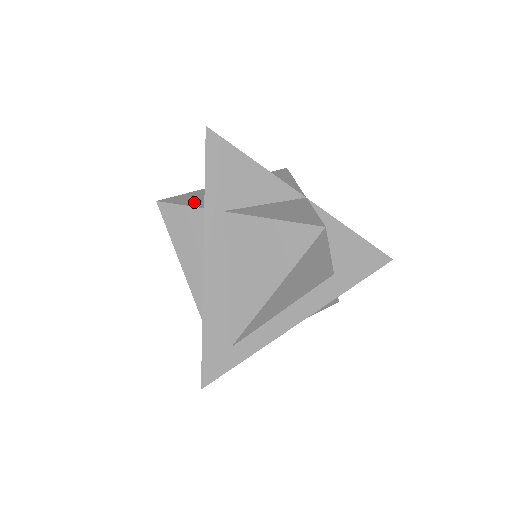
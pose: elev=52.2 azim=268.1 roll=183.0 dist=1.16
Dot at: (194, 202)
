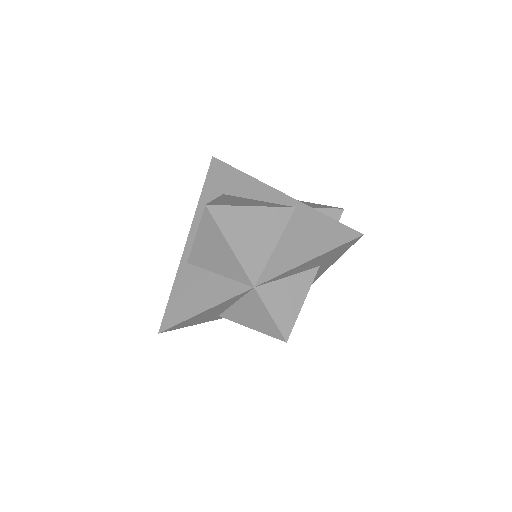
Dot at: occluded
